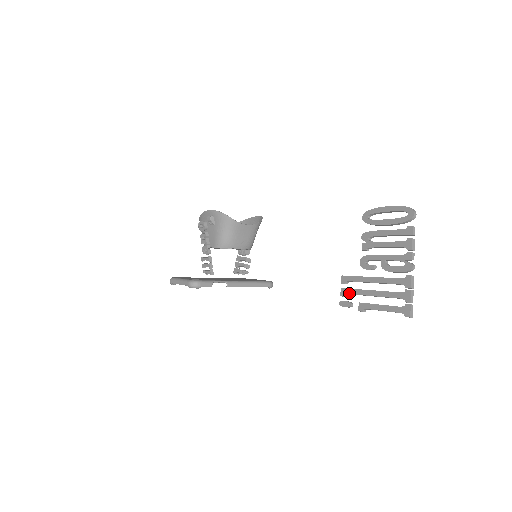
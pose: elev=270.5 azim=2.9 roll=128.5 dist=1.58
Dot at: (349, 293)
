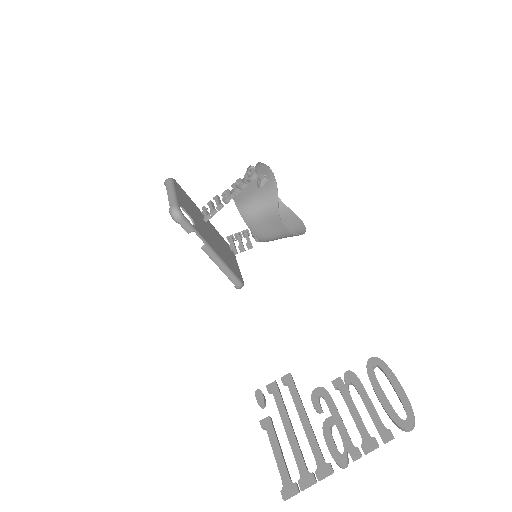
Dot at: (274, 396)
